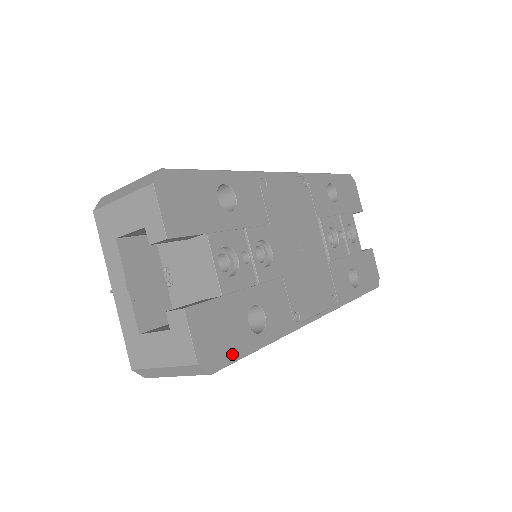
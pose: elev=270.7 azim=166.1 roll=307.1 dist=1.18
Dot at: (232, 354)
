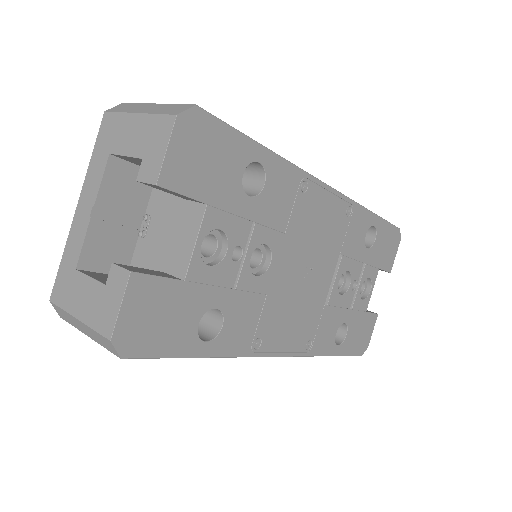
Dot at: (159, 348)
